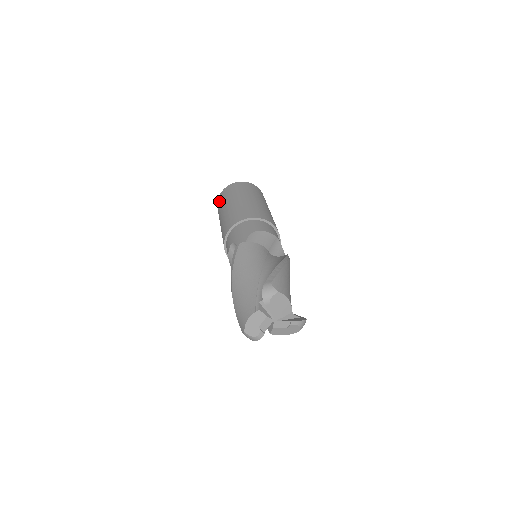
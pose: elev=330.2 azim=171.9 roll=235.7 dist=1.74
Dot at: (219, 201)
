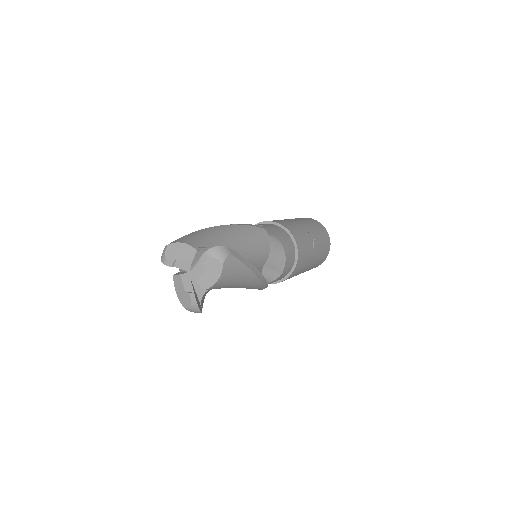
Dot at: occluded
